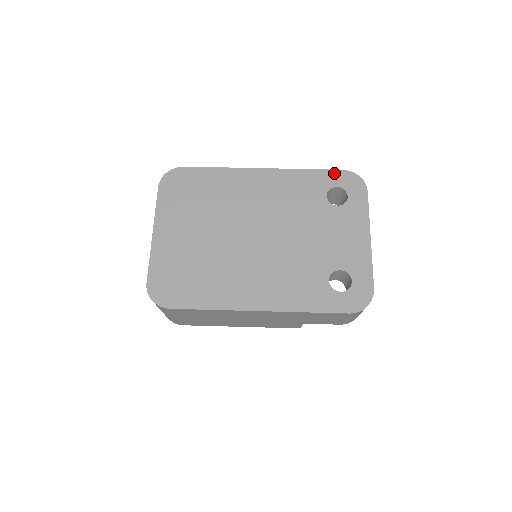
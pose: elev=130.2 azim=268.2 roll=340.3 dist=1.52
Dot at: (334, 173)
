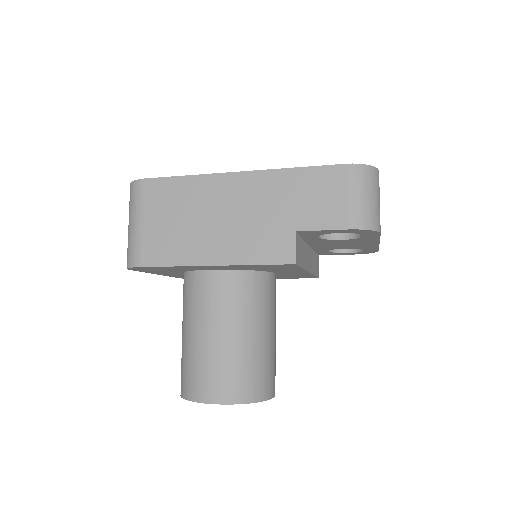
Dot at: occluded
